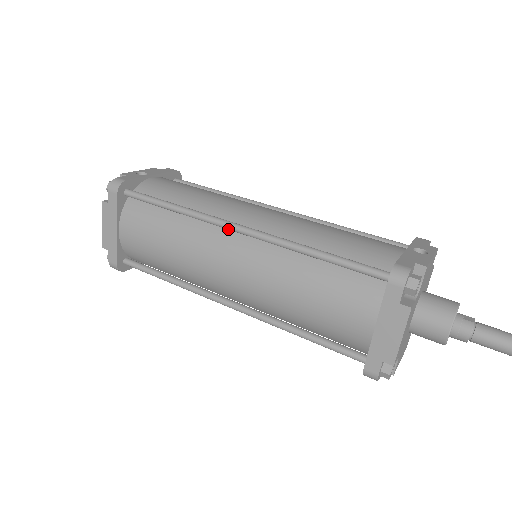
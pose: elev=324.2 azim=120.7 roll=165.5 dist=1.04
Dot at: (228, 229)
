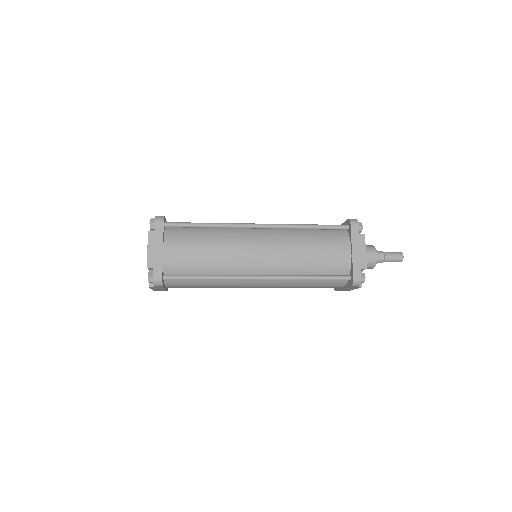
Dot at: (251, 227)
